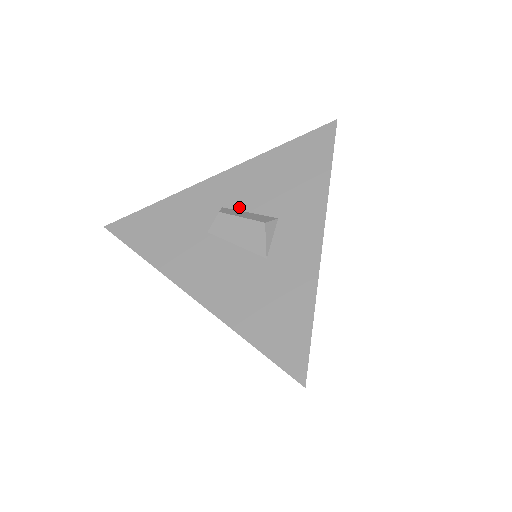
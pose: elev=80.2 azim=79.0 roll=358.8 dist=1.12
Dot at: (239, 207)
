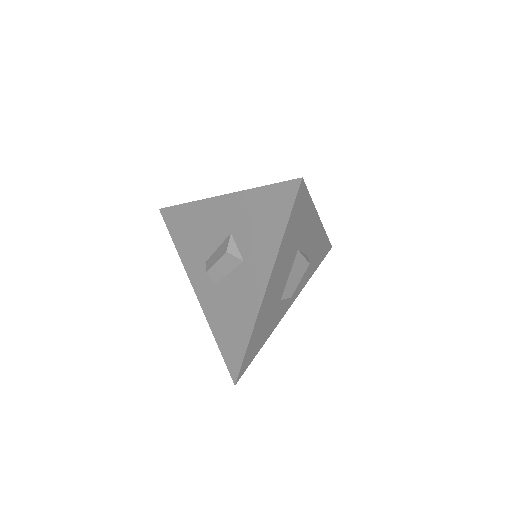
Dot at: occluded
